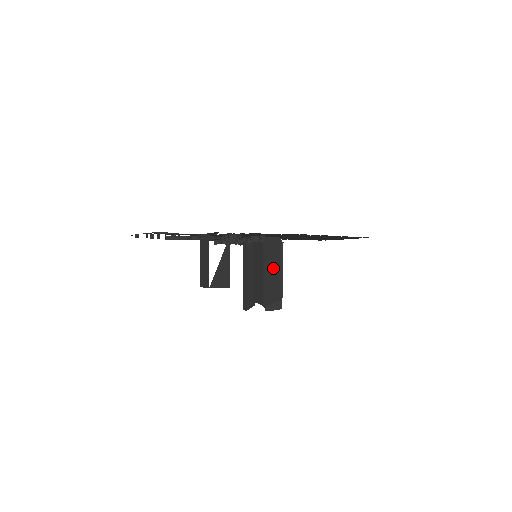
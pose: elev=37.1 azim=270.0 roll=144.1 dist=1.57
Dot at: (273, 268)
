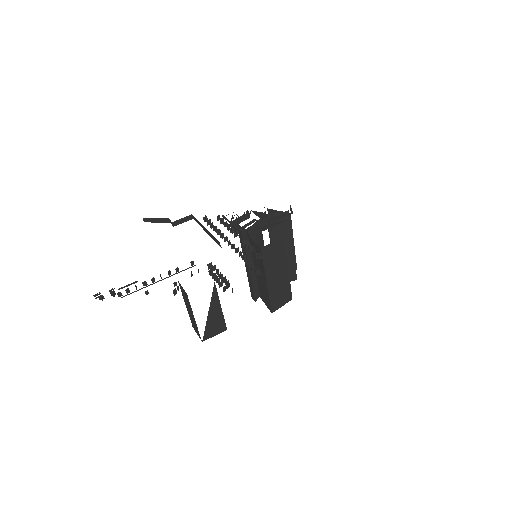
Dot at: (278, 273)
